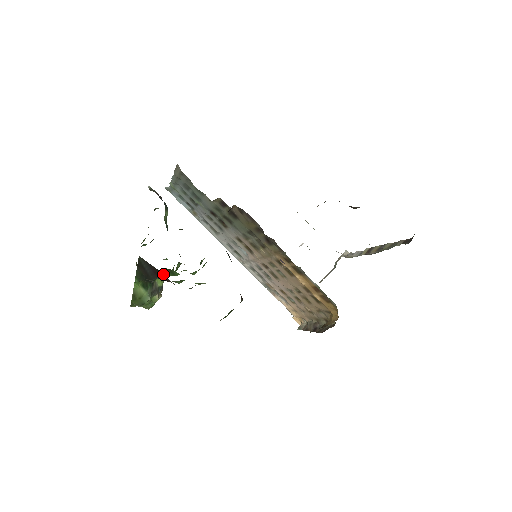
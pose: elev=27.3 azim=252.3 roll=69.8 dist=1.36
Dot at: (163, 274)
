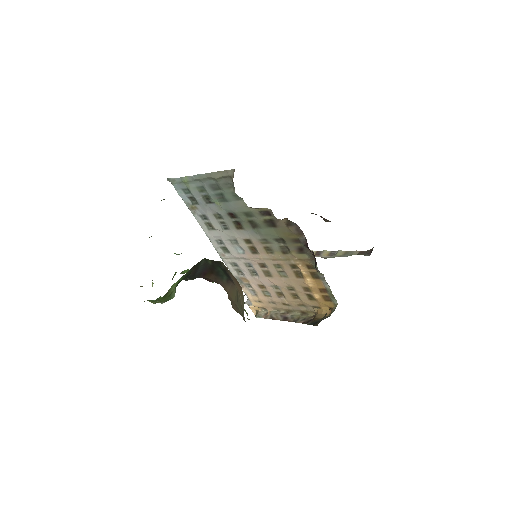
Dot at: (221, 276)
